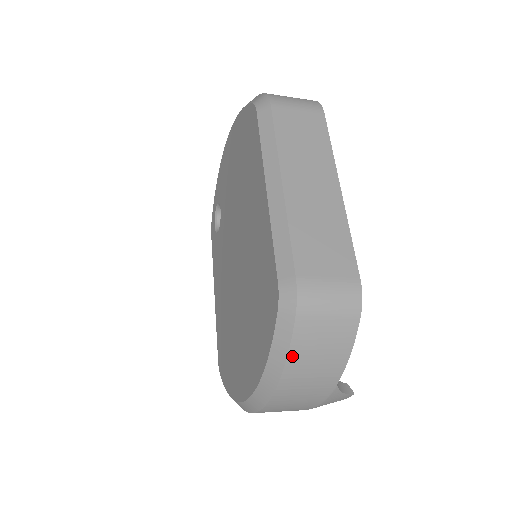
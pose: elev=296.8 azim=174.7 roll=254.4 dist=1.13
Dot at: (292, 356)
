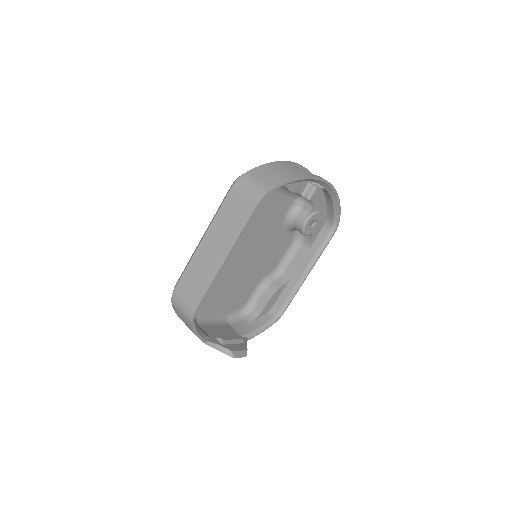
Dot at: (179, 317)
